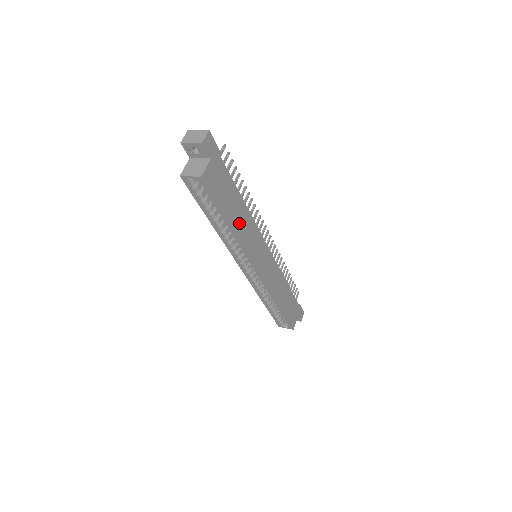
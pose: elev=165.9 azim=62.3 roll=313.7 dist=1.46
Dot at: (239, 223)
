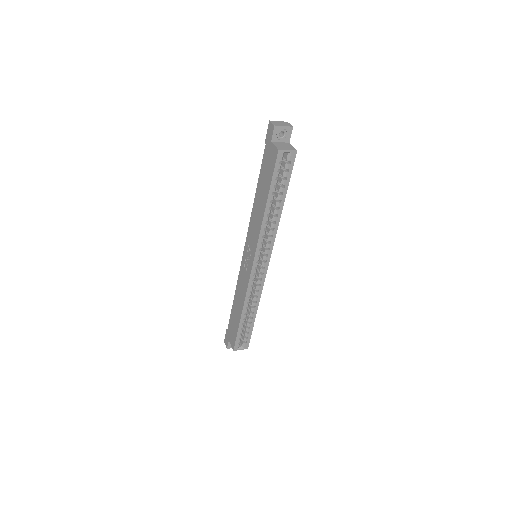
Dot at: occluded
